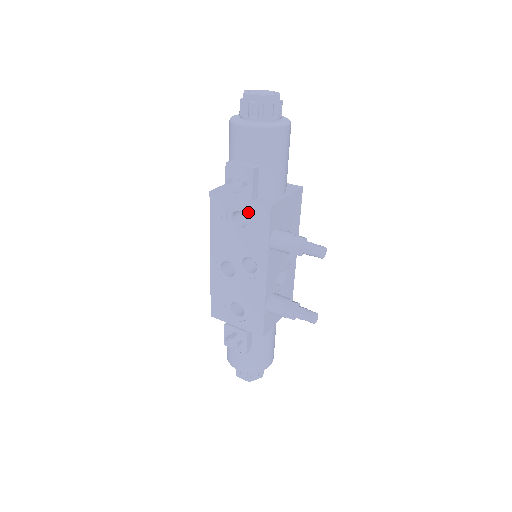
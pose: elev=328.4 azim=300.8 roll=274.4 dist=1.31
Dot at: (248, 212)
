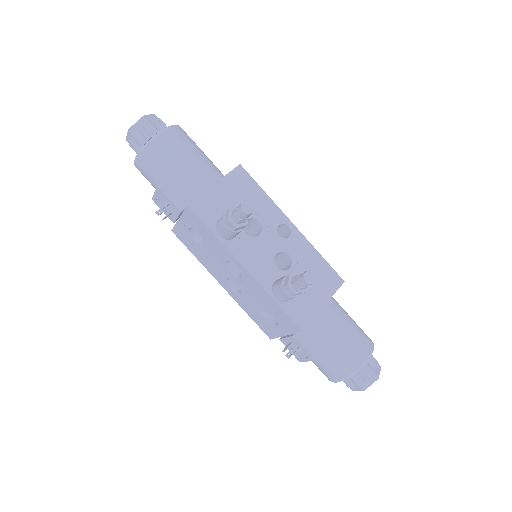
Dot at: (190, 224)
